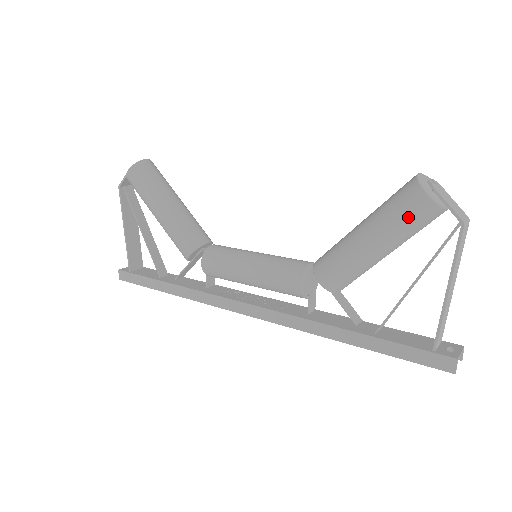
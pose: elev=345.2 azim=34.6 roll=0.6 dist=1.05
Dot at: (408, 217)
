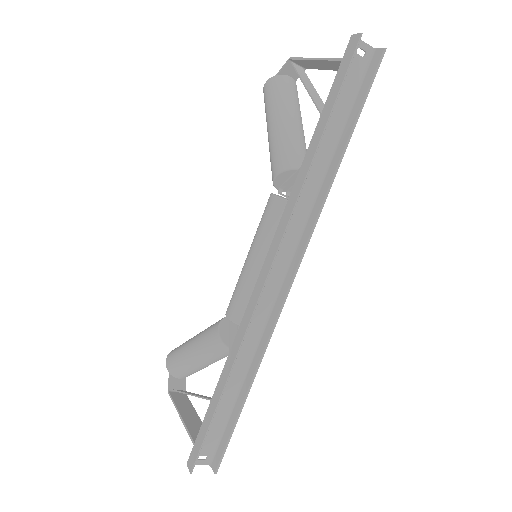
Dot at: (271, 94)
